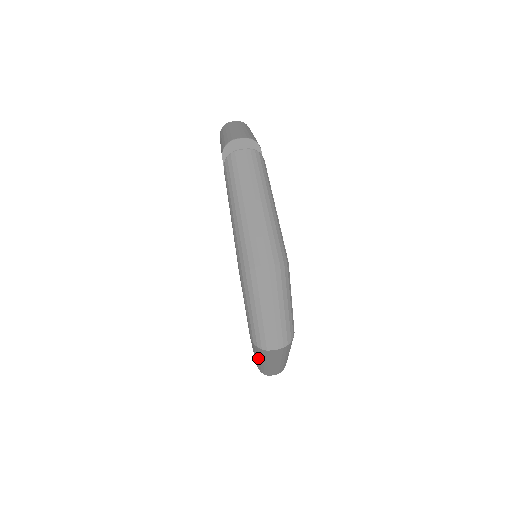
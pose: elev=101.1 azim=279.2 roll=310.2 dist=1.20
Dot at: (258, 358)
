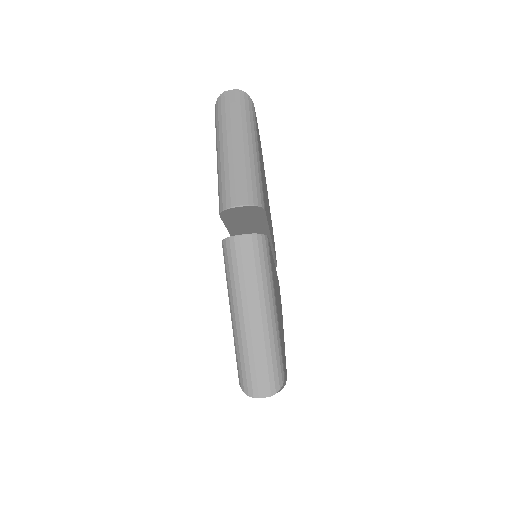
Dot at: occluded
